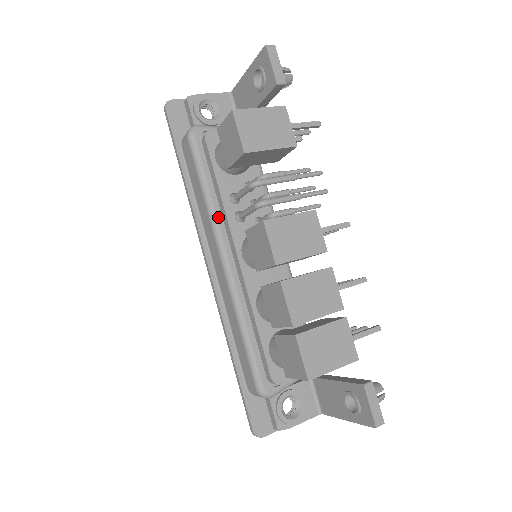
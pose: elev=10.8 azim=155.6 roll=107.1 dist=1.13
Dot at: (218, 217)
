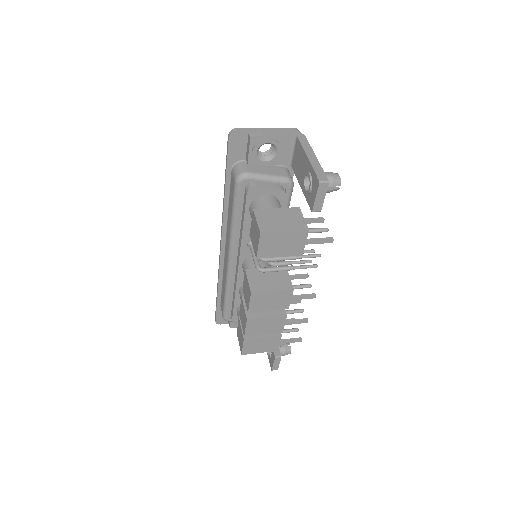
Dot at: (236, 238)
